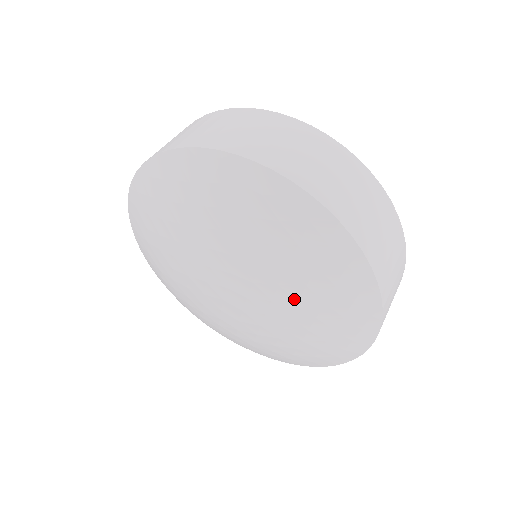
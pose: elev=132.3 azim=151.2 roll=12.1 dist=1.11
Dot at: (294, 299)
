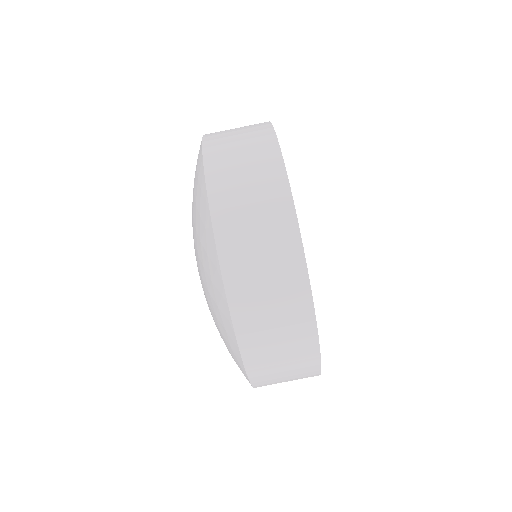
Dot at: occluded
